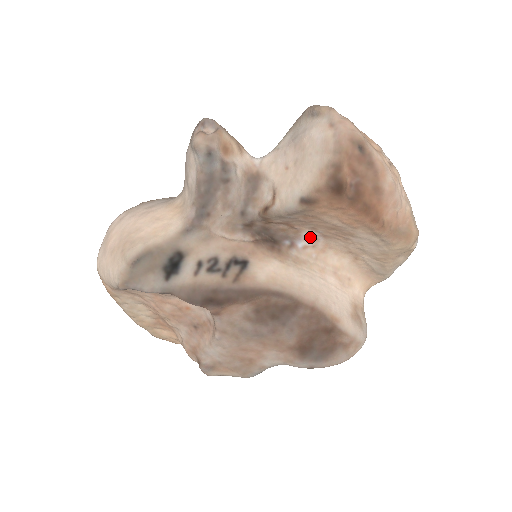
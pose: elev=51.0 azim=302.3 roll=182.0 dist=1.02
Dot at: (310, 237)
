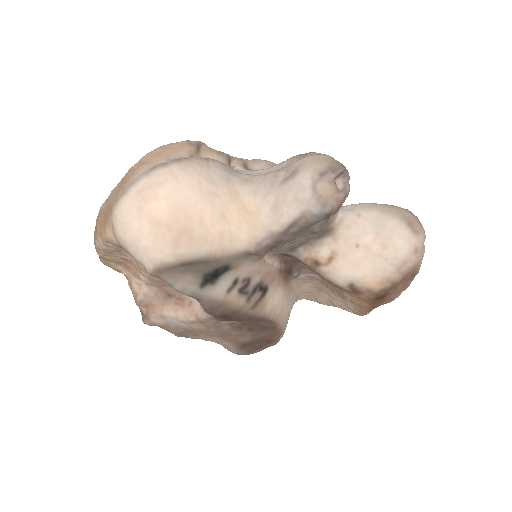
Dot at: (312, 276)
